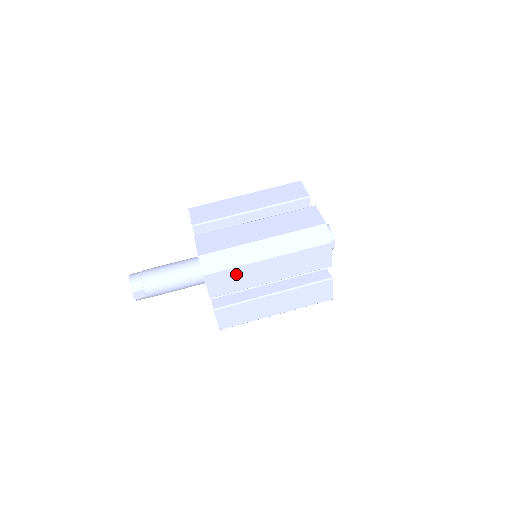
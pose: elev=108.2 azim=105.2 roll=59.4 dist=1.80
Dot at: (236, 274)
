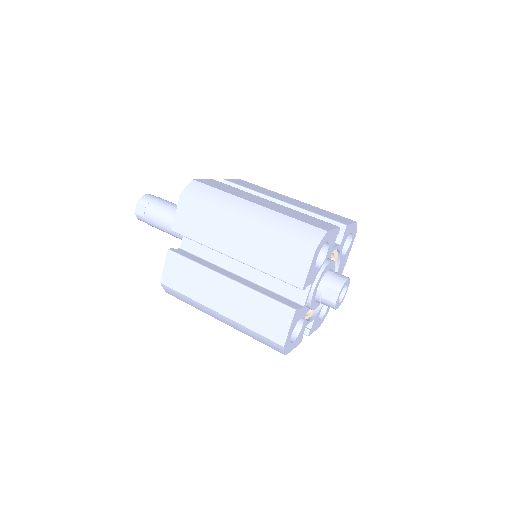
Dot at: (207, 217)
